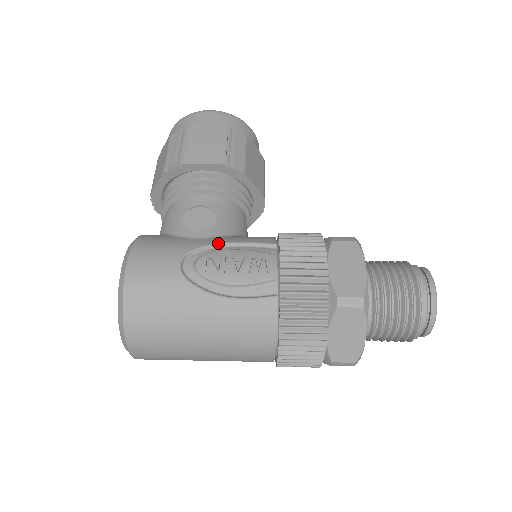
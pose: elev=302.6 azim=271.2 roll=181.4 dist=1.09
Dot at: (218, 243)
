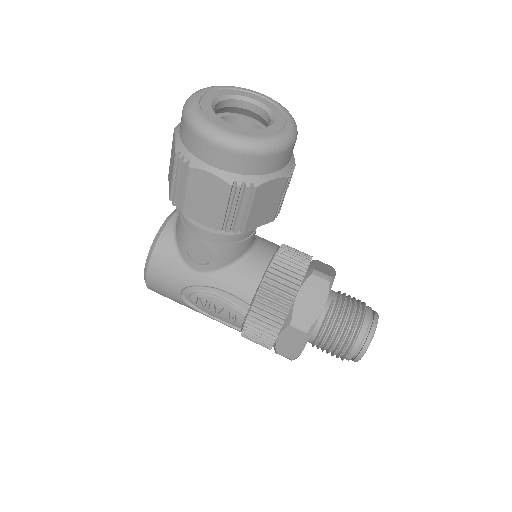
Dot at: (208, 286)
